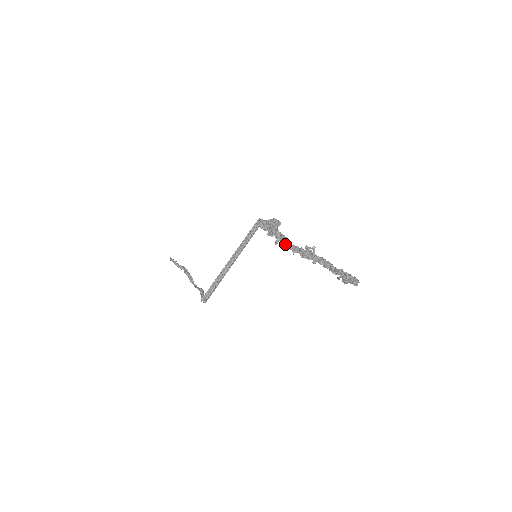
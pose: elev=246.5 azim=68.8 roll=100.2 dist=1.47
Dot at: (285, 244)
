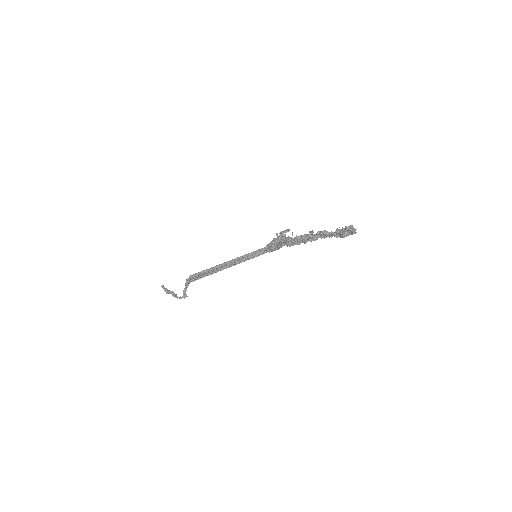
Dot at: (289, 239)
